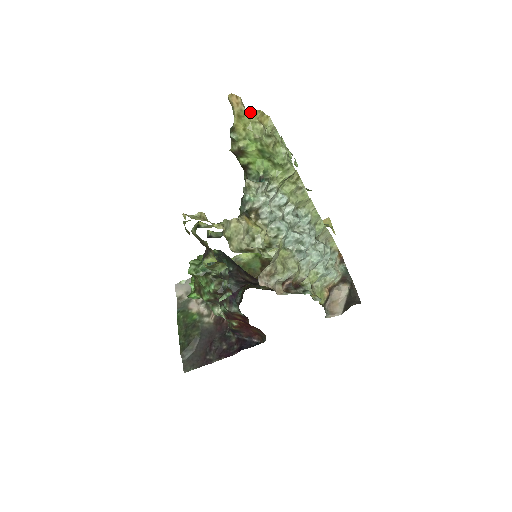
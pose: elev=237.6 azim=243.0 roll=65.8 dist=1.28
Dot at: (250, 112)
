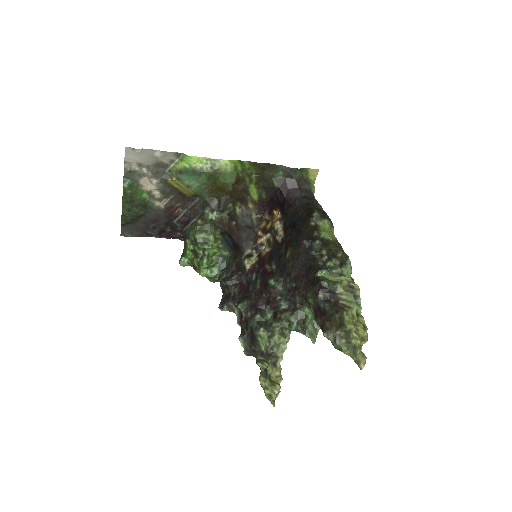
Dot at: (361, 347)
